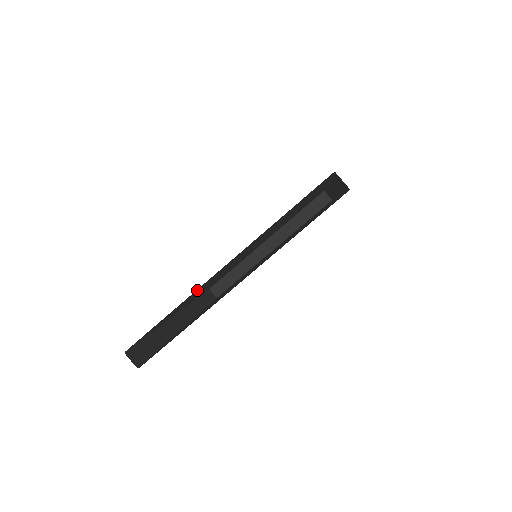
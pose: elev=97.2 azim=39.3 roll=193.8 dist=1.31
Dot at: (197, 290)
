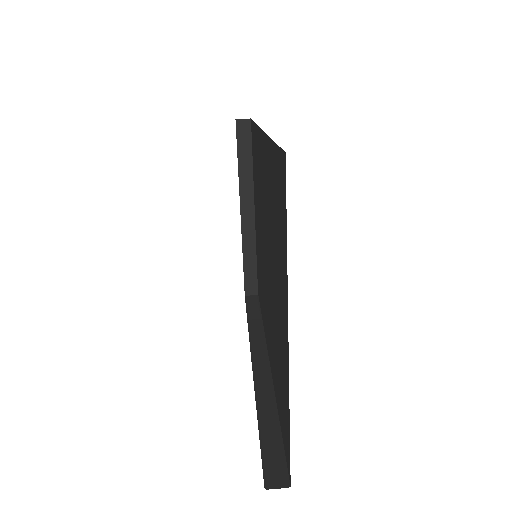
Dot at: occluded
